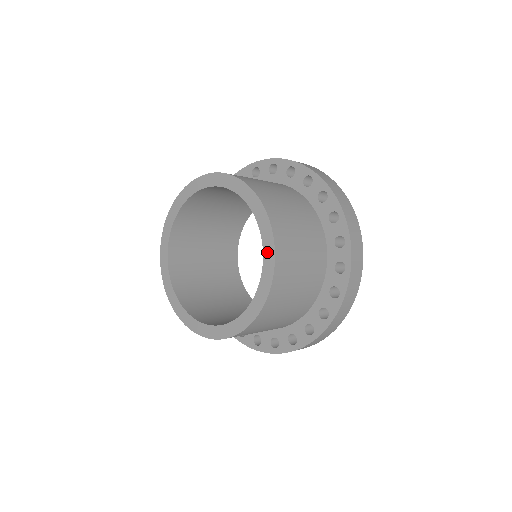
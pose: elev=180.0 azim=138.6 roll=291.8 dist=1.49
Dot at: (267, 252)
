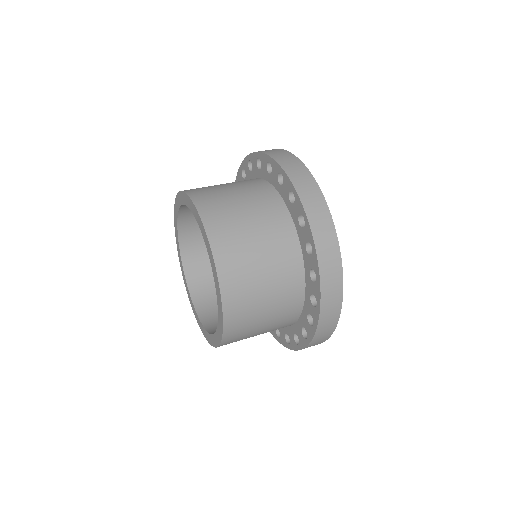
Dot at: (210, 256)
